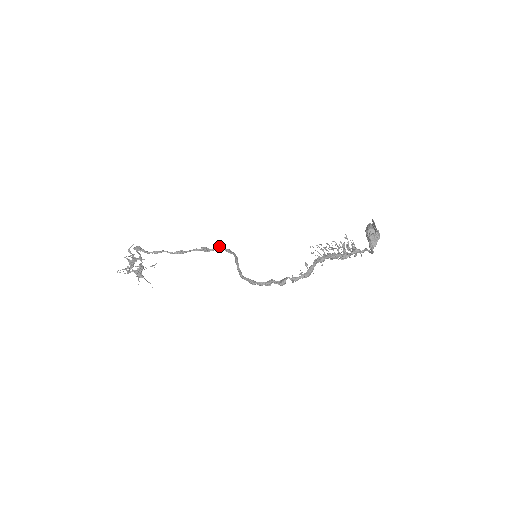
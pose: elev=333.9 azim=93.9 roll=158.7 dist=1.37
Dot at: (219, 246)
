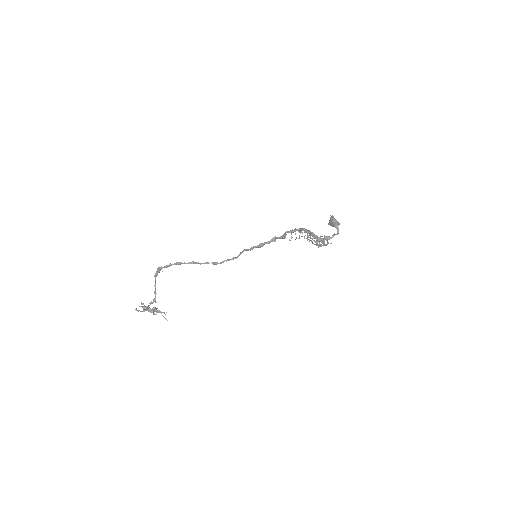
Dot at: occluded
